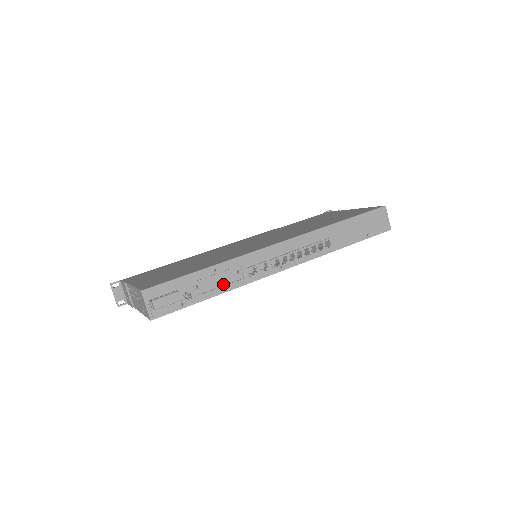
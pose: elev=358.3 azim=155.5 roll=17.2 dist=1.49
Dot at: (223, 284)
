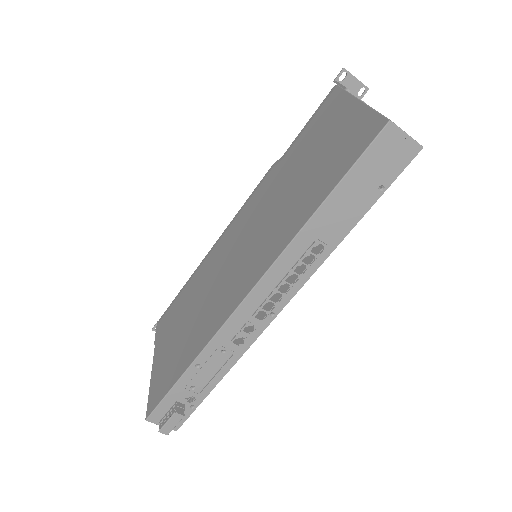
Dot at: (217, 370)
